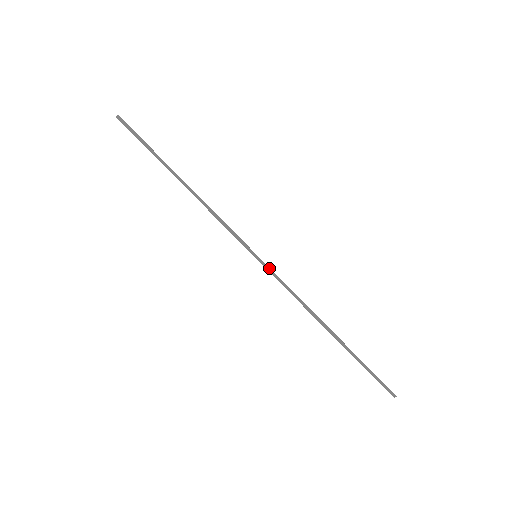
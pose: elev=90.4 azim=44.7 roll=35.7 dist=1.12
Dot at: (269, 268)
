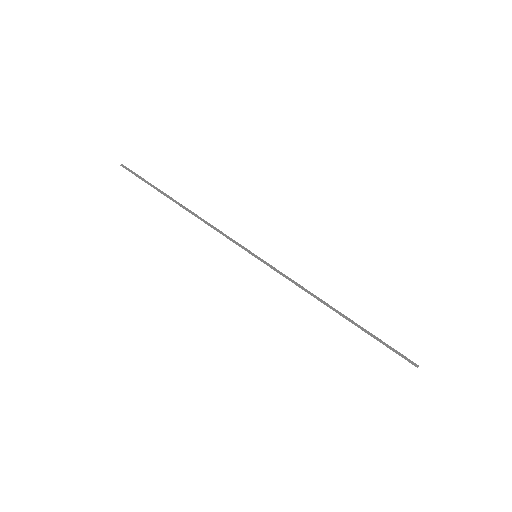
Dot at: (269, 265)
